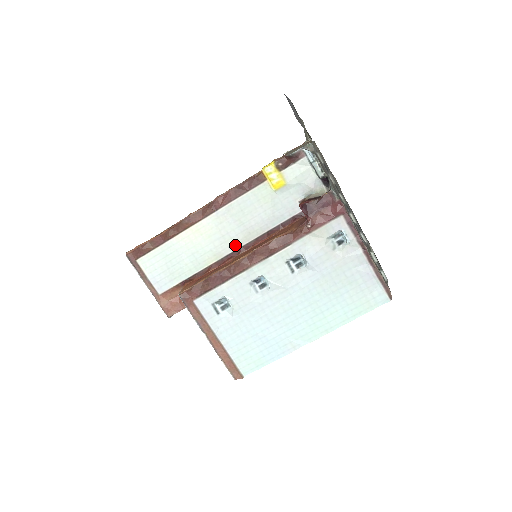
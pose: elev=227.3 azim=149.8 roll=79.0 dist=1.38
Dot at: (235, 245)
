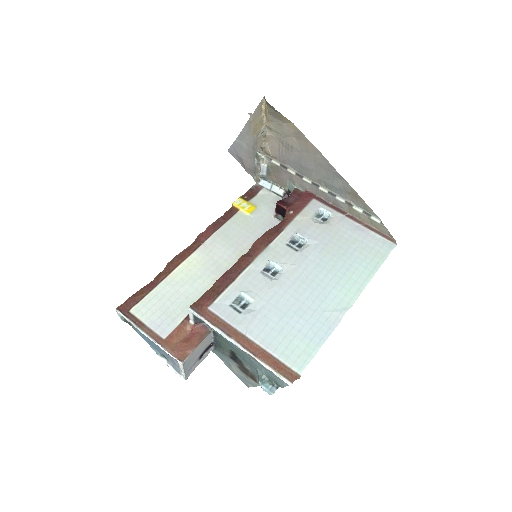
Dot at: (231, 265)
